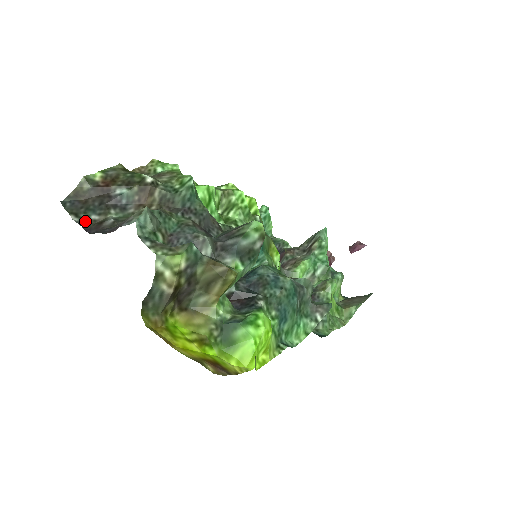
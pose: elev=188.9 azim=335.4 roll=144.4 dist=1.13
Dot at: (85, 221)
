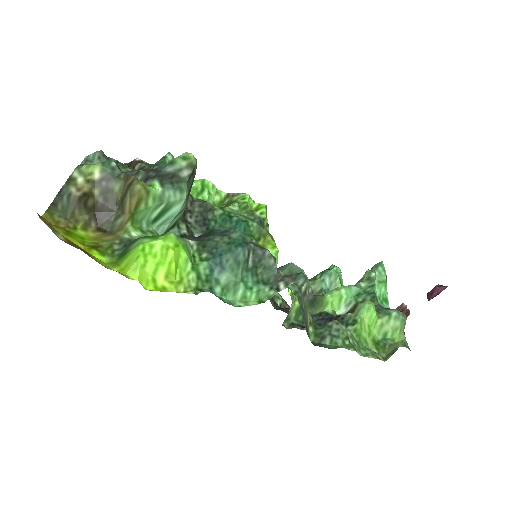
Dot at: occluded
